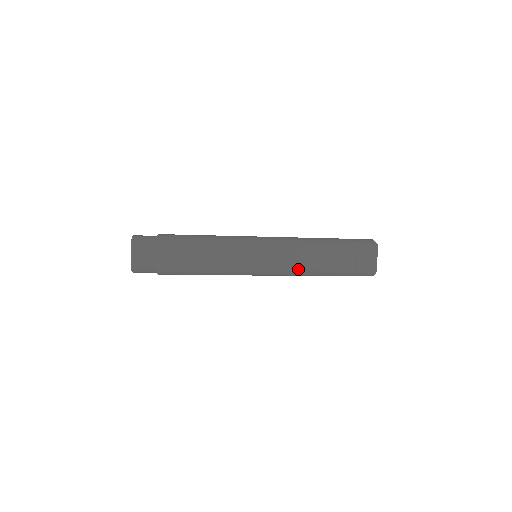
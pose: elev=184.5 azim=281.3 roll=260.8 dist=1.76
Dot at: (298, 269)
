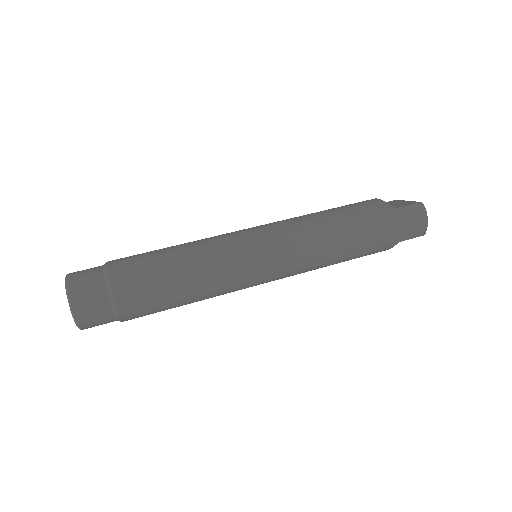
Dot at: occluded
